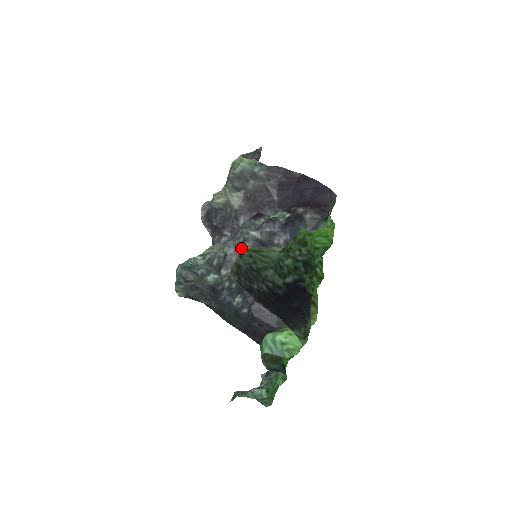
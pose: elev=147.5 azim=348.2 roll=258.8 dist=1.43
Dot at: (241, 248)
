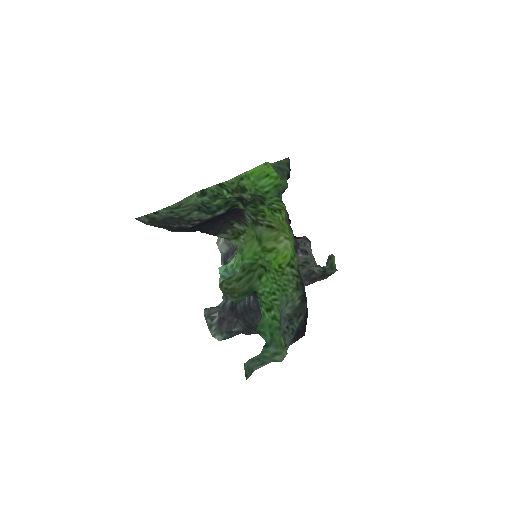
Dot at: occluded
